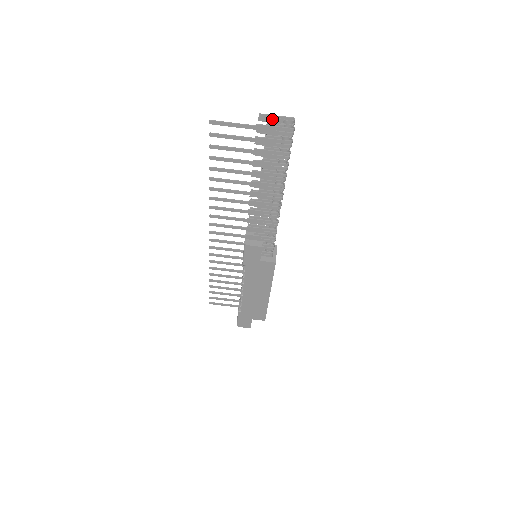
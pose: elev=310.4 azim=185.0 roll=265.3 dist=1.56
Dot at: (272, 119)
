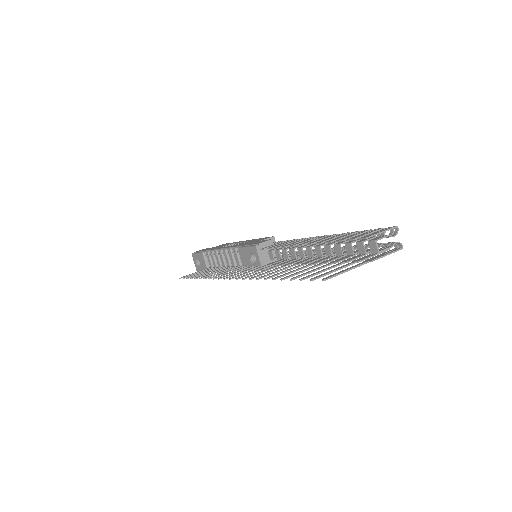
Dot at: occluded
